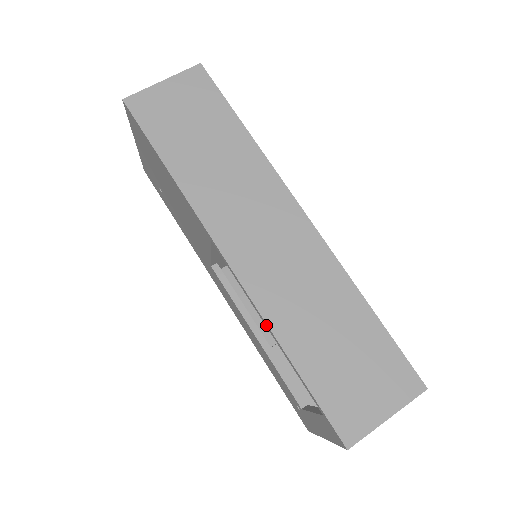
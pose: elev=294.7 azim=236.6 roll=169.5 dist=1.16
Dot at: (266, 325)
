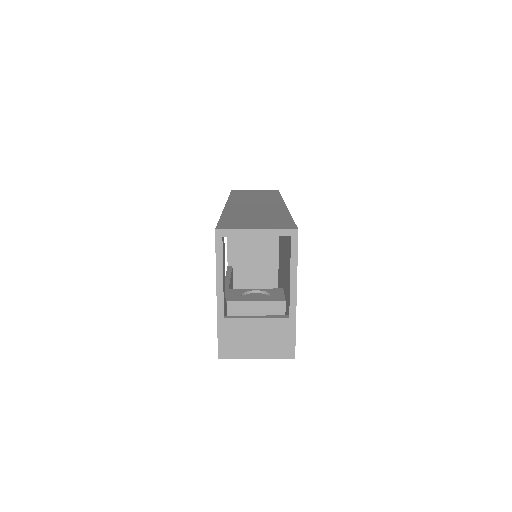
Dot at: occluded
